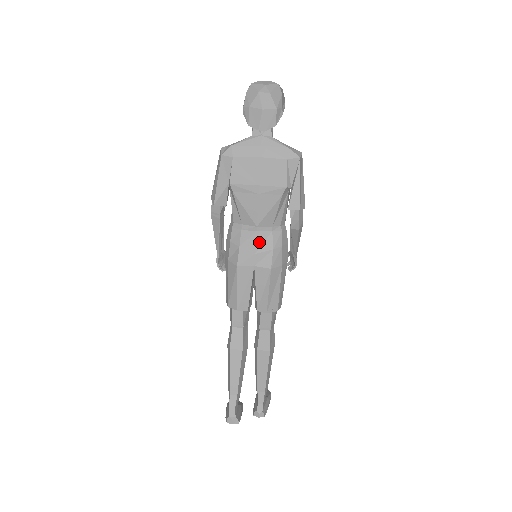
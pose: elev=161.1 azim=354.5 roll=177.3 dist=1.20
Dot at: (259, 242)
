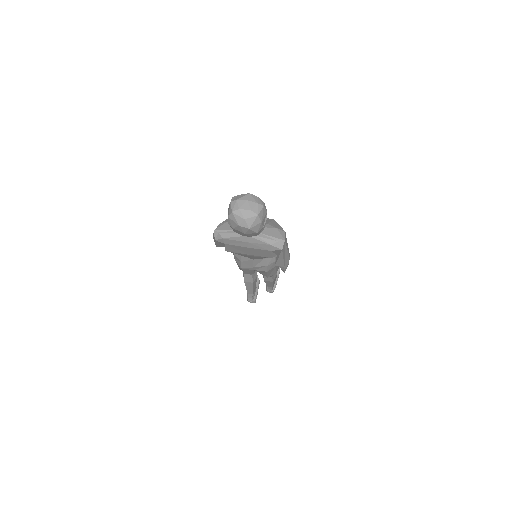
Dot at: (256, 263)
